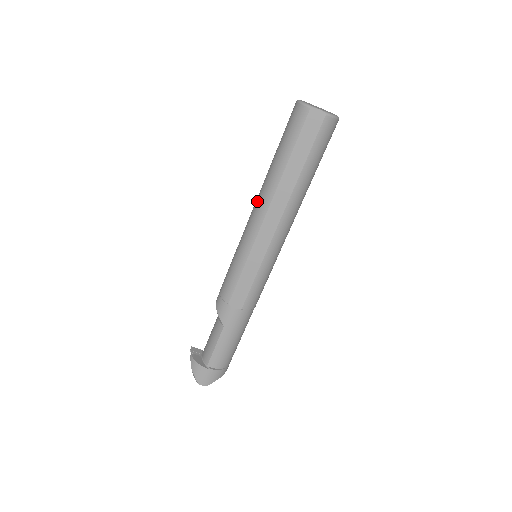
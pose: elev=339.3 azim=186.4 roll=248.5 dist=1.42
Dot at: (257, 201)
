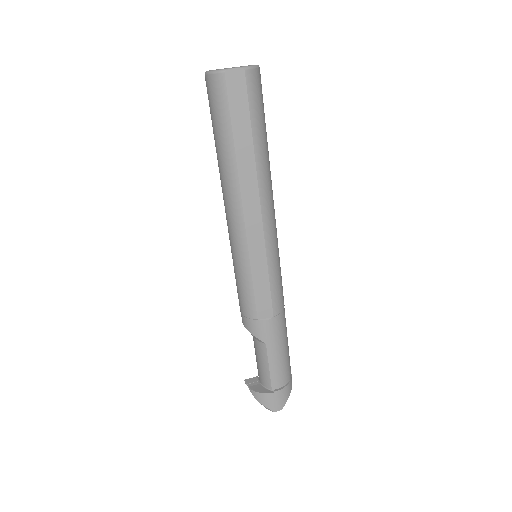
Dot at: (225, 201)
